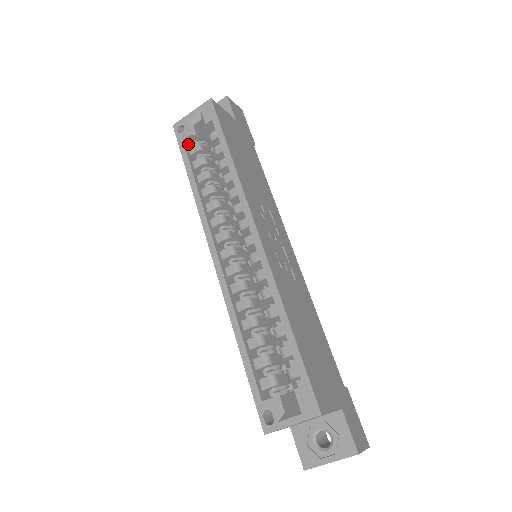
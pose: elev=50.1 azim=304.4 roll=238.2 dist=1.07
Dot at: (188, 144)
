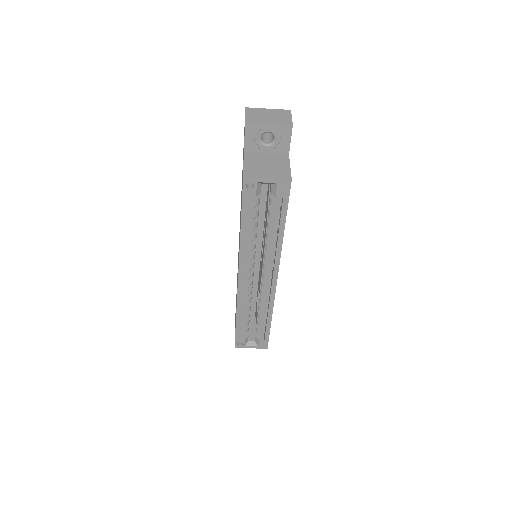
Dot at: occluded
